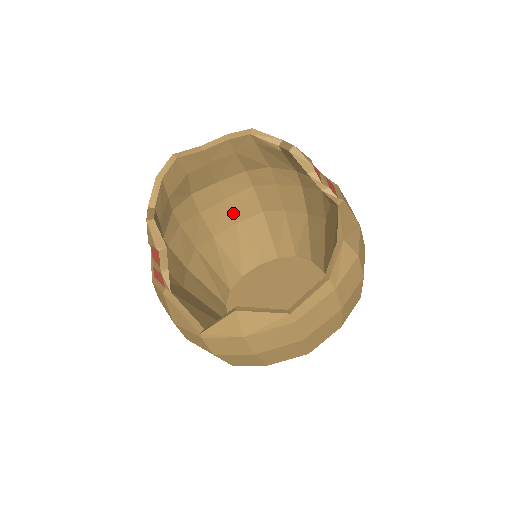
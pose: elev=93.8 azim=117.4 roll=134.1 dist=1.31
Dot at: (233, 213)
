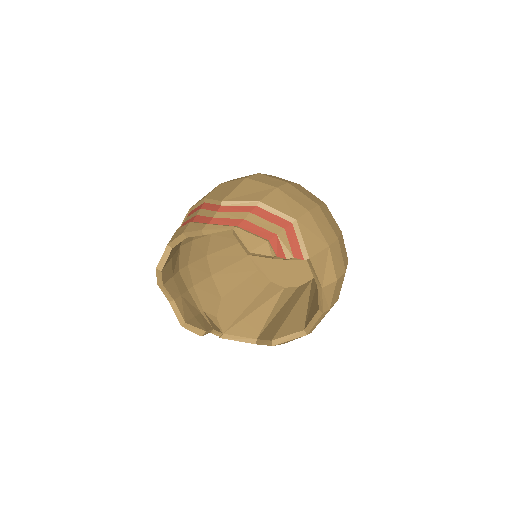
Dot at: occluded
